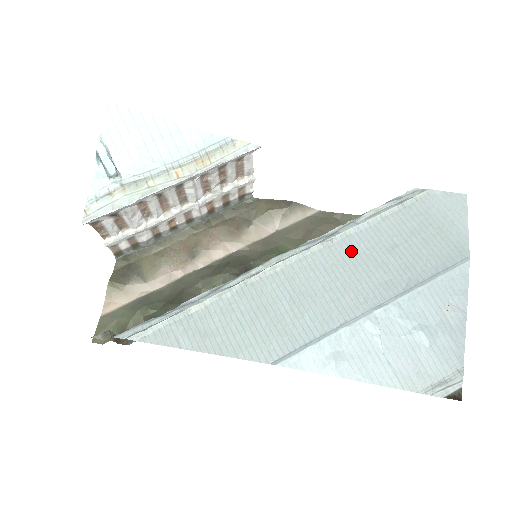
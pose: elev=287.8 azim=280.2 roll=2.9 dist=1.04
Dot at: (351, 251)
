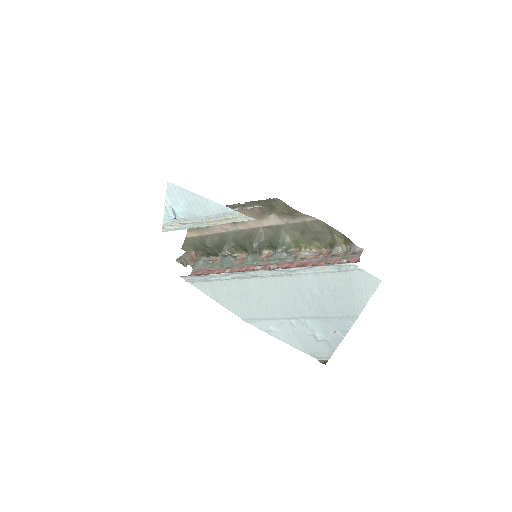
Dot at: (298, 285)
